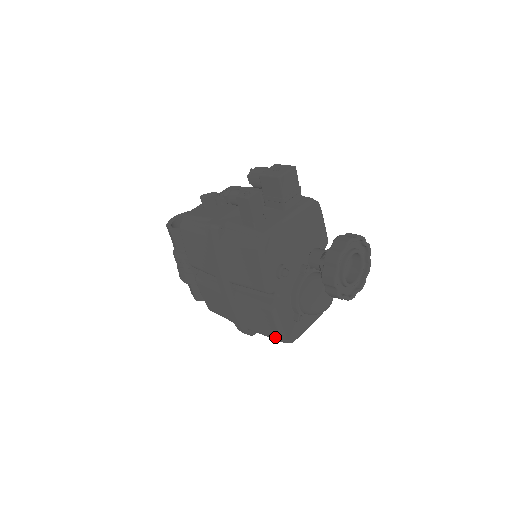
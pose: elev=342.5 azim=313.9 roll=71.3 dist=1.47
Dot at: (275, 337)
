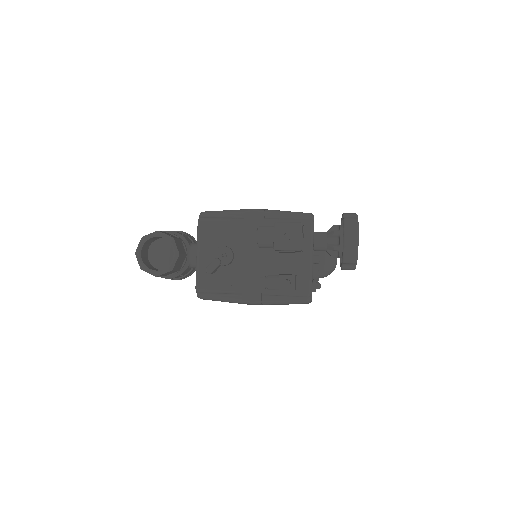
Dot at: occluded
